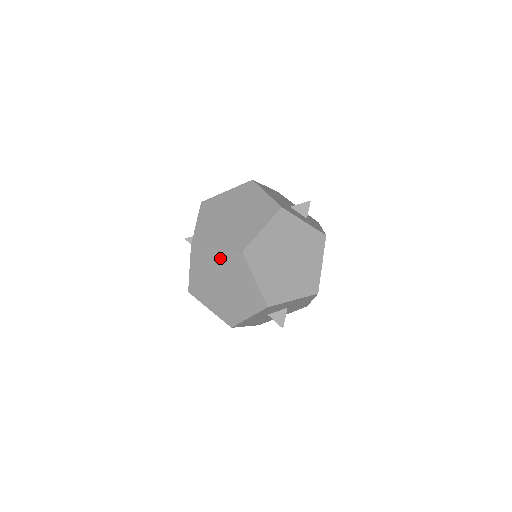
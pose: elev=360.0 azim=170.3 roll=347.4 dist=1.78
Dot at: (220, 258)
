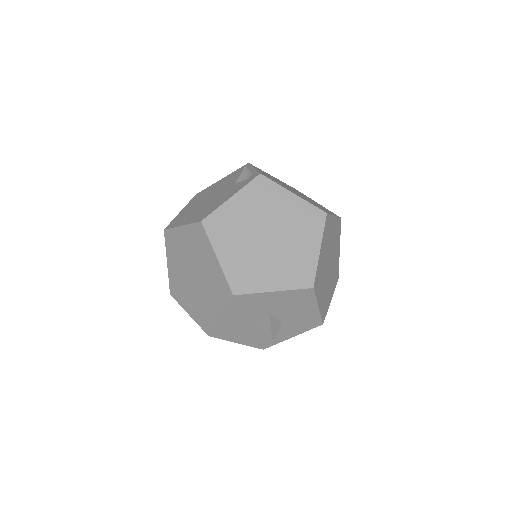
Dot at: (291, 205)
